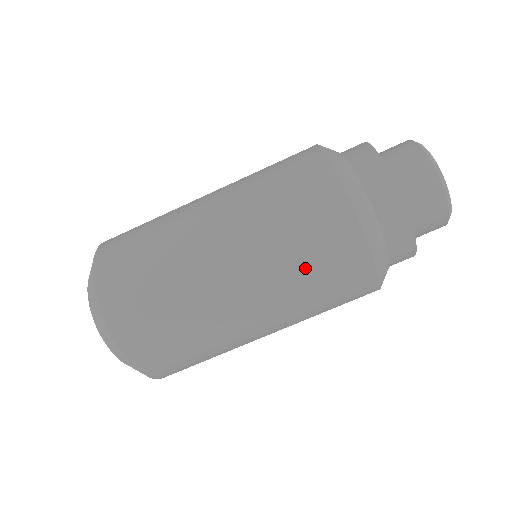
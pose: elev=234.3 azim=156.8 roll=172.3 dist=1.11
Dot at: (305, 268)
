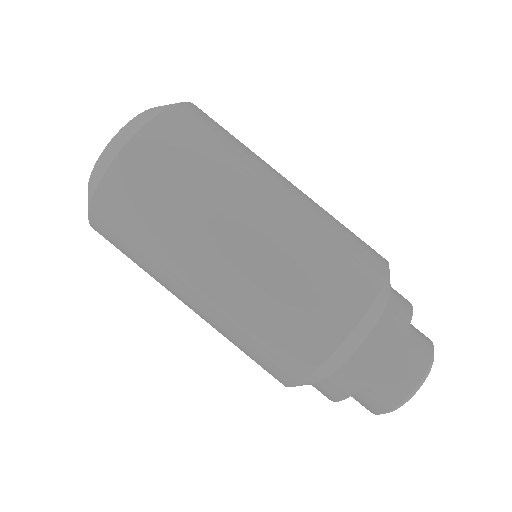
Dot at: (245, 346)
